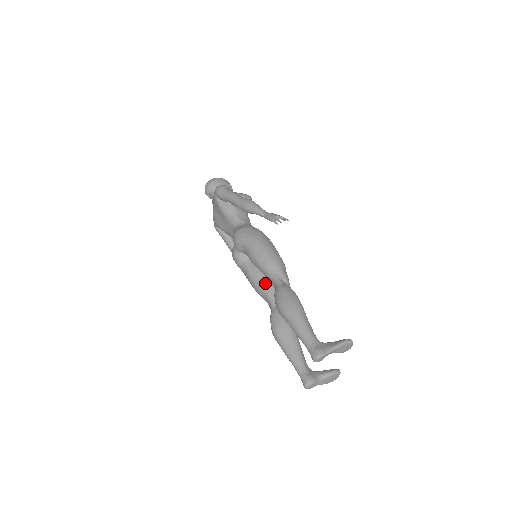
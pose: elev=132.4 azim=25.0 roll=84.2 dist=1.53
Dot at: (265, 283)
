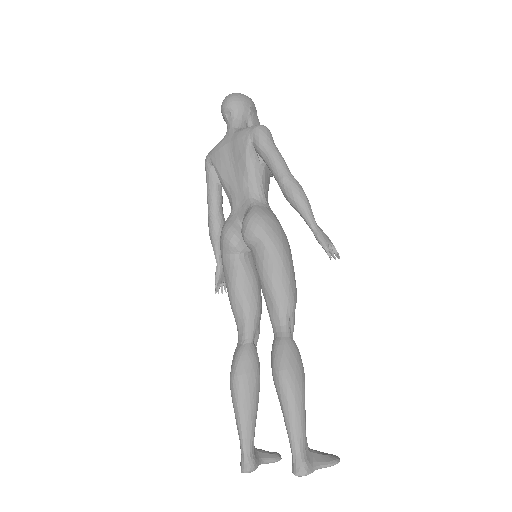
Dot at: (252, 302)
